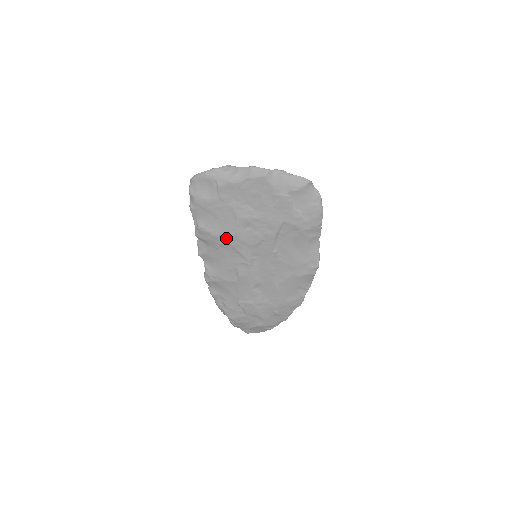
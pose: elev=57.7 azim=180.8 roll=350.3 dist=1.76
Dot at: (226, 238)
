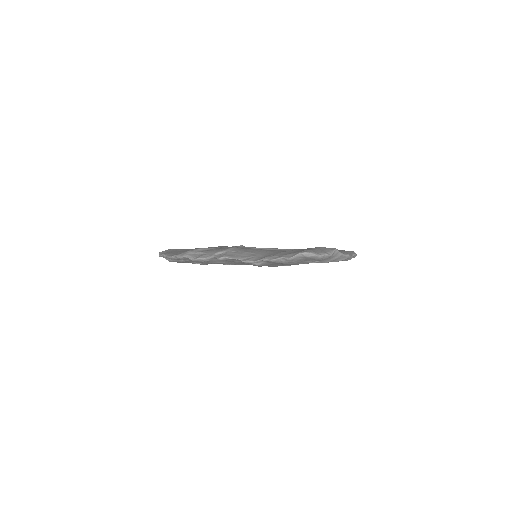
Dot at: occluded
